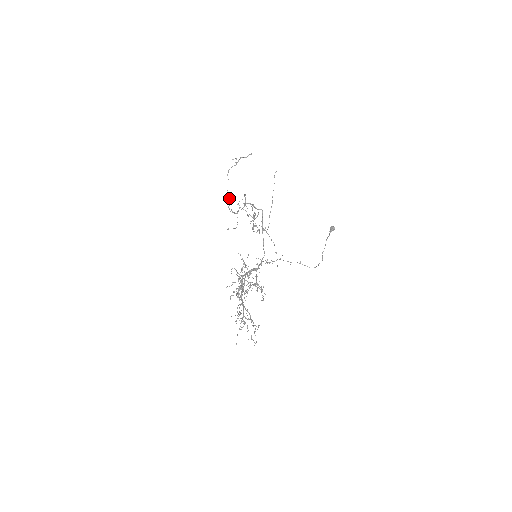
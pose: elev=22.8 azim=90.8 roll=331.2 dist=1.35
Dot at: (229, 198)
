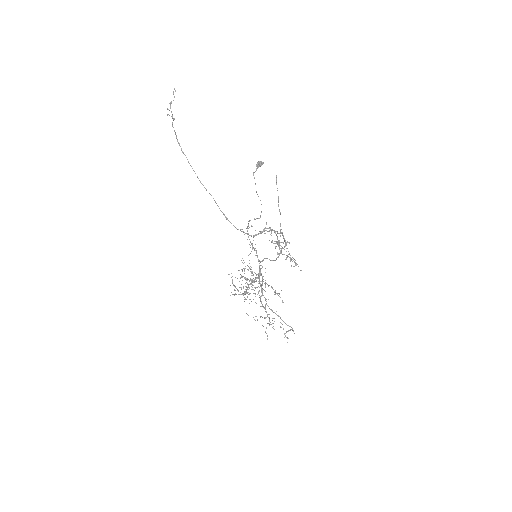
Dot at: (214, 200)
